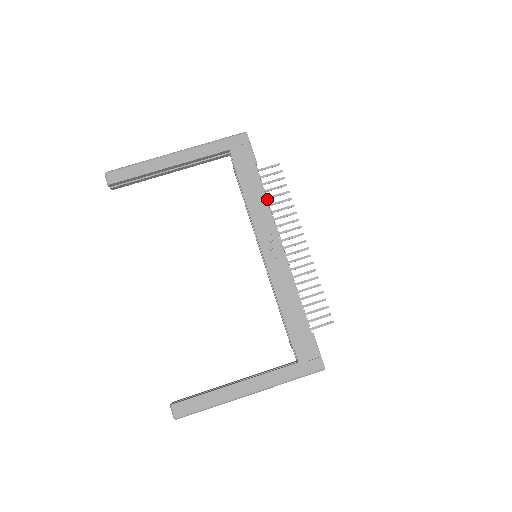
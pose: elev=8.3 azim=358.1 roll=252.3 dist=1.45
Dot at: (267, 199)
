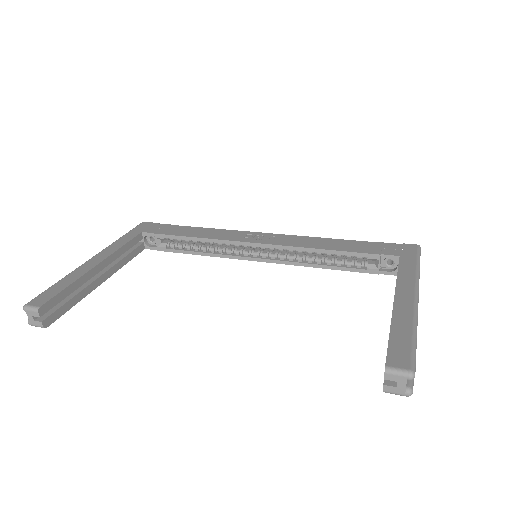
Dot at: (212, 229)
